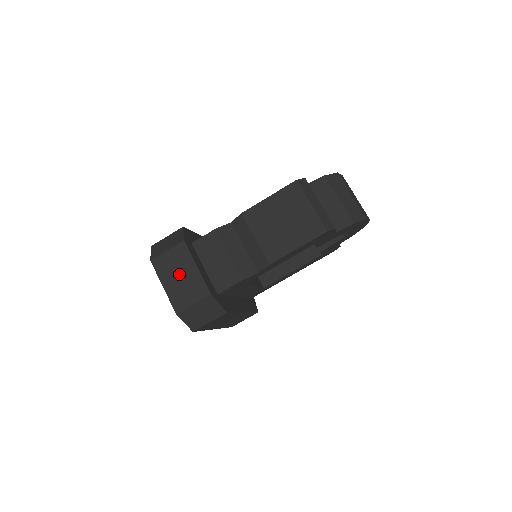
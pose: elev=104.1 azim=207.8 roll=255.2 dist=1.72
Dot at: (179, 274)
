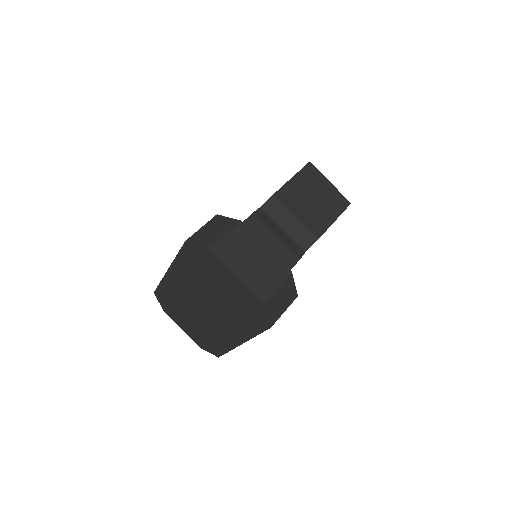
Dot at: (250, 258)
